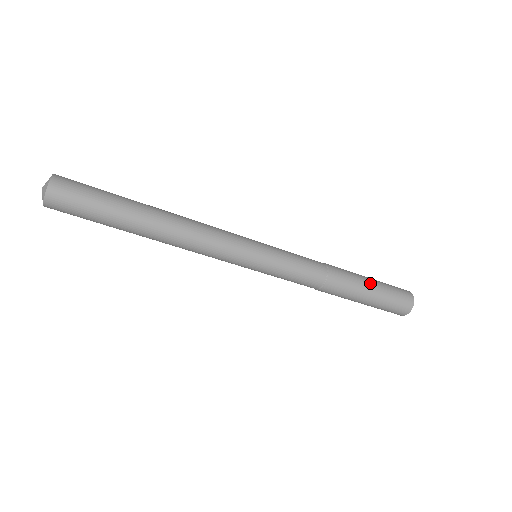
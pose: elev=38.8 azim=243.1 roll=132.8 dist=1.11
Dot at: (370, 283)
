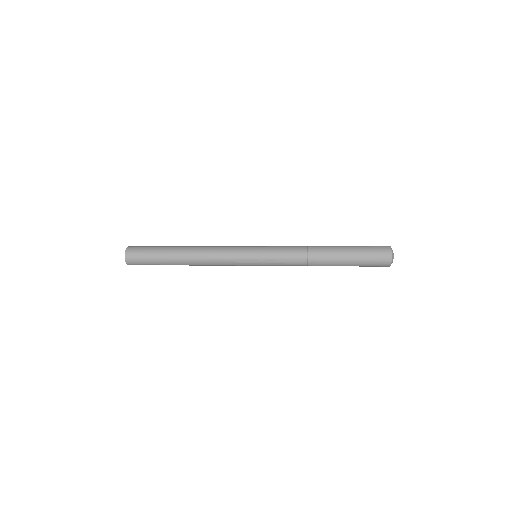
Dot at: (347, 261)
